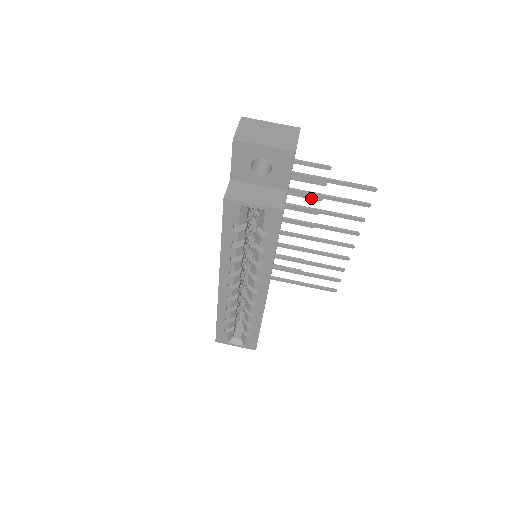
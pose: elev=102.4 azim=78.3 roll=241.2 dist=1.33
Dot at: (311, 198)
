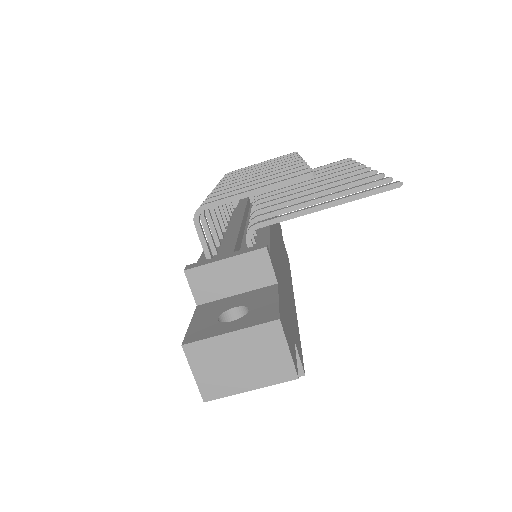
Dot at: occluded
